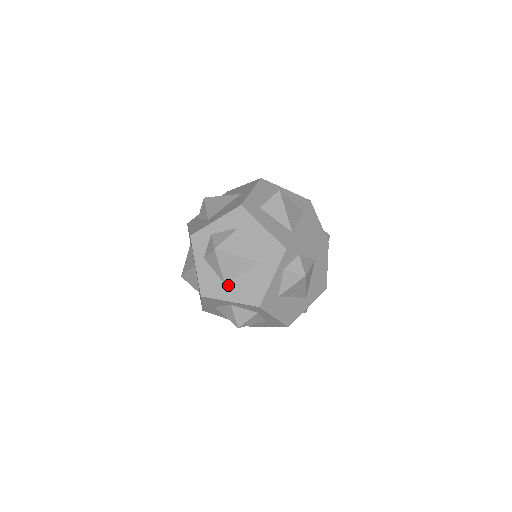
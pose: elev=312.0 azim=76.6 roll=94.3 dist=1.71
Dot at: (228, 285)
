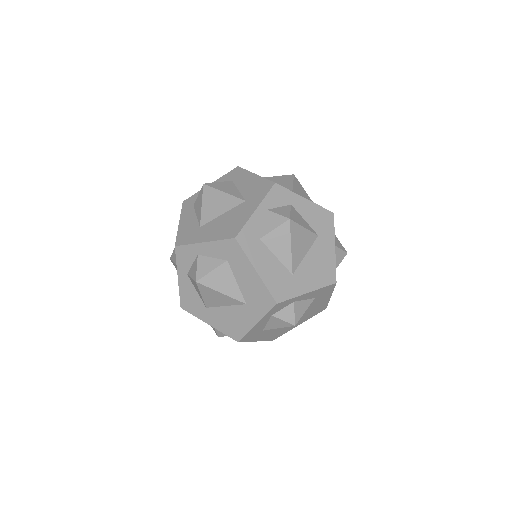
Dot at: (209, 310)
